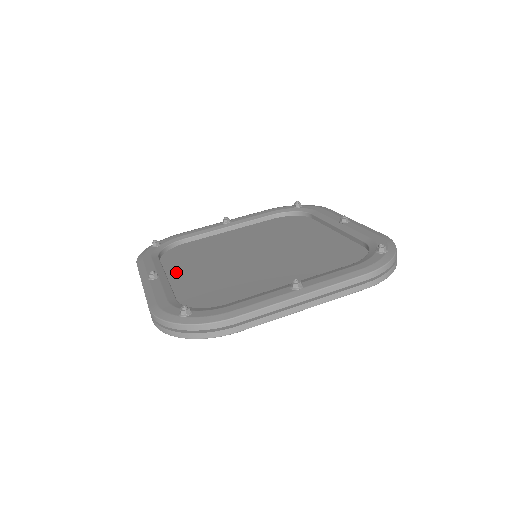
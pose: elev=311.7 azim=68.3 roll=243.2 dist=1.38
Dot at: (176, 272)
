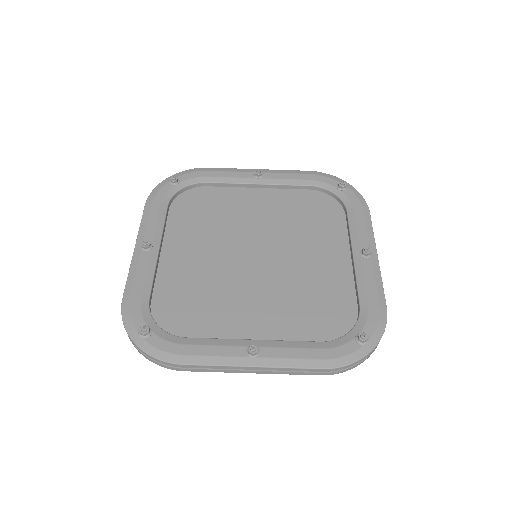
Dot at: (174, 241)
